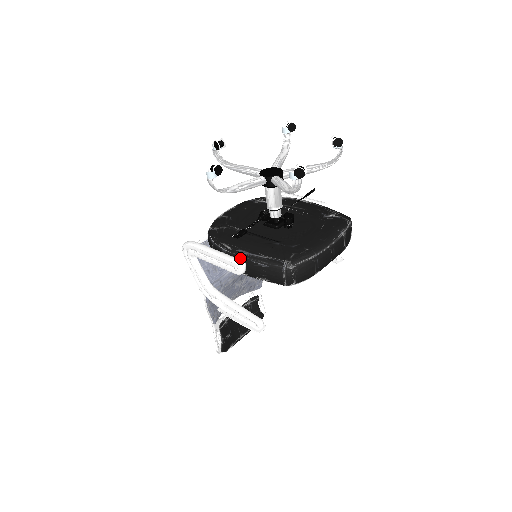
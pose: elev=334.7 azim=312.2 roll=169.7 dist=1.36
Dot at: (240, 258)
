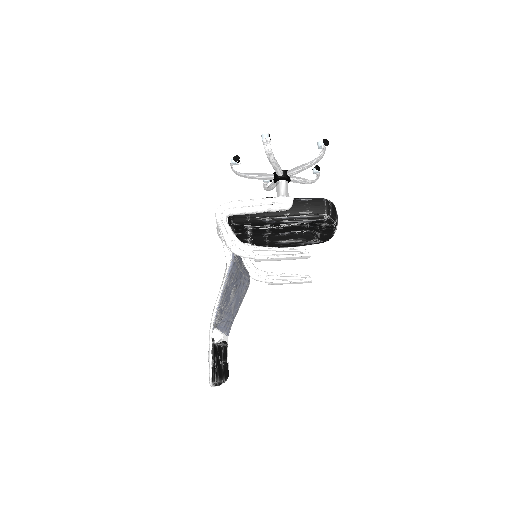
Dot at: occluded
